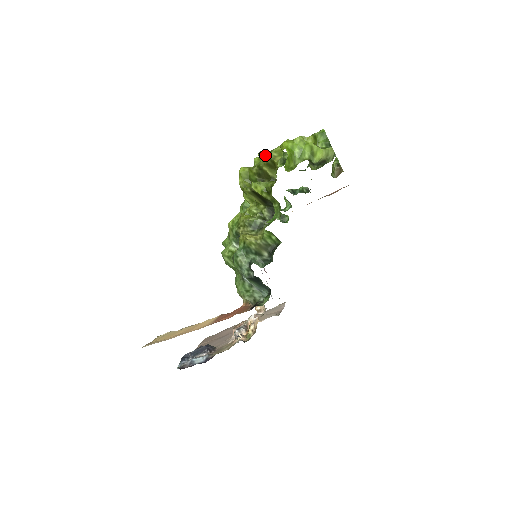
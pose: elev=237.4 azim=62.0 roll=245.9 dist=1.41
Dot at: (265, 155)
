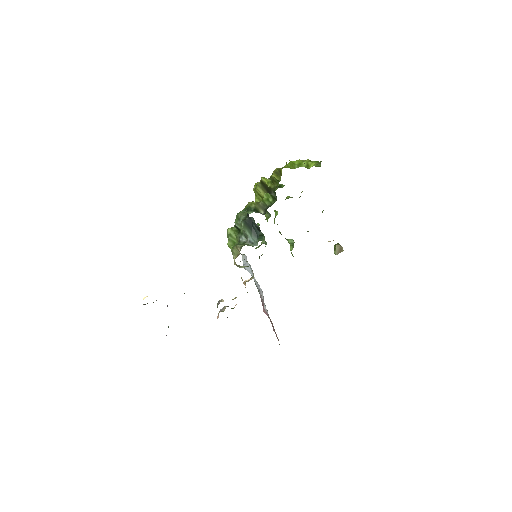
Dot at: occluded
